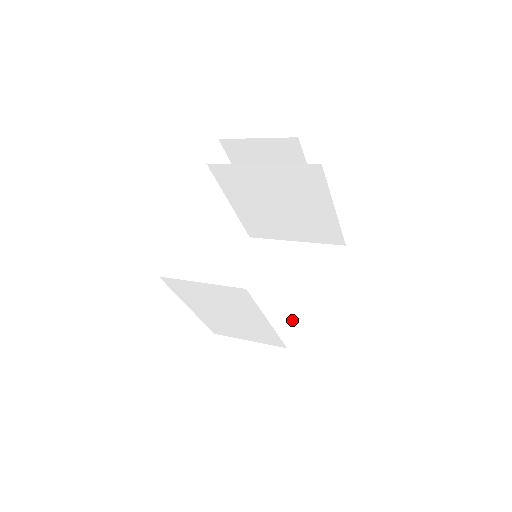
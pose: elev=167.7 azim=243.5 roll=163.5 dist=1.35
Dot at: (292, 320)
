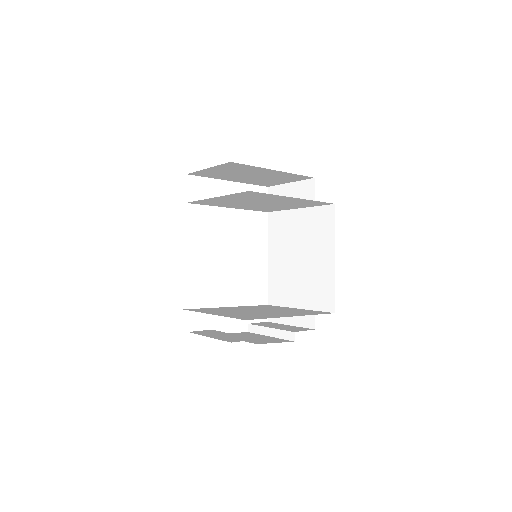
Dot at: (312, 285)
